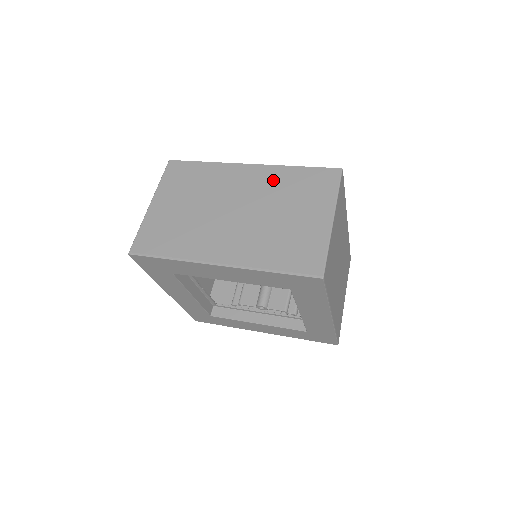
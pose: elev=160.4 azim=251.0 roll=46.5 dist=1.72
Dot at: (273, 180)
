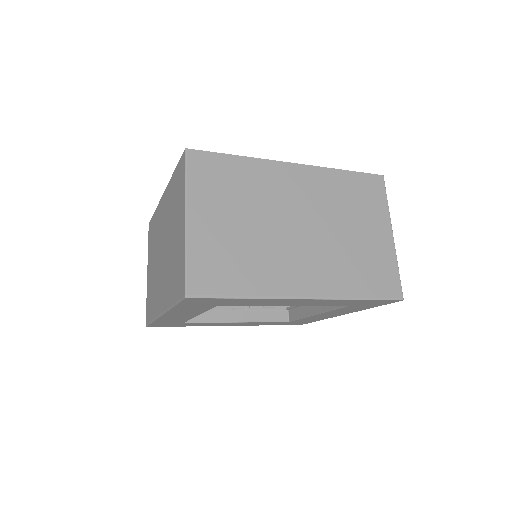
Dot at: (168, 201)
